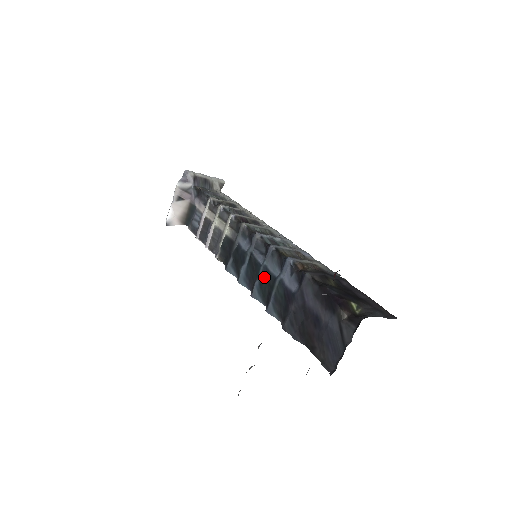
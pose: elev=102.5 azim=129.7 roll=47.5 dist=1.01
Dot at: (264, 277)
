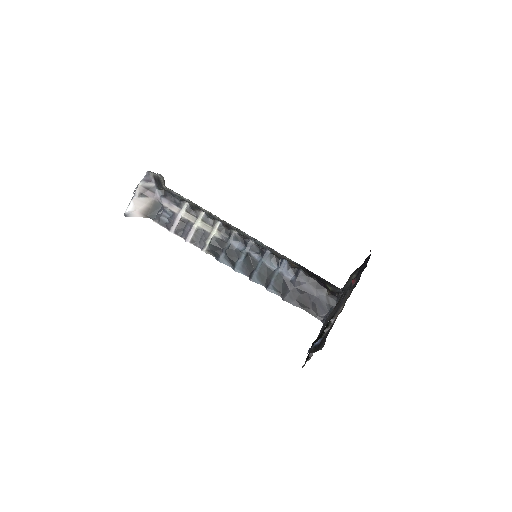
Dot at: (263, 269)
